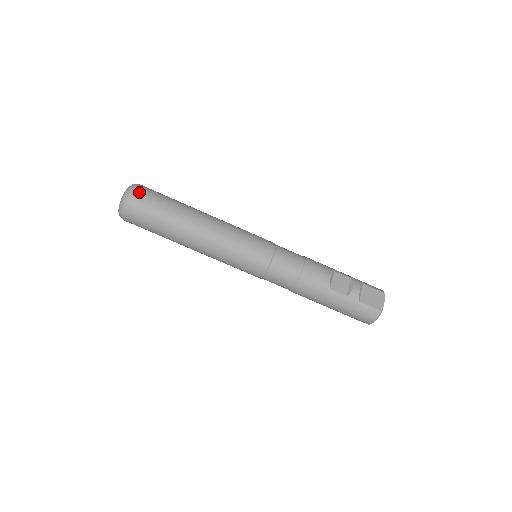
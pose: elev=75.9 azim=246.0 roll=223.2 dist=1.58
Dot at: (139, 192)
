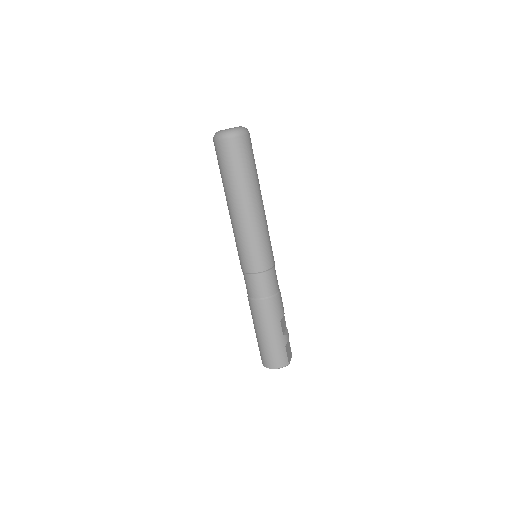
Dot at: (250, 138)
